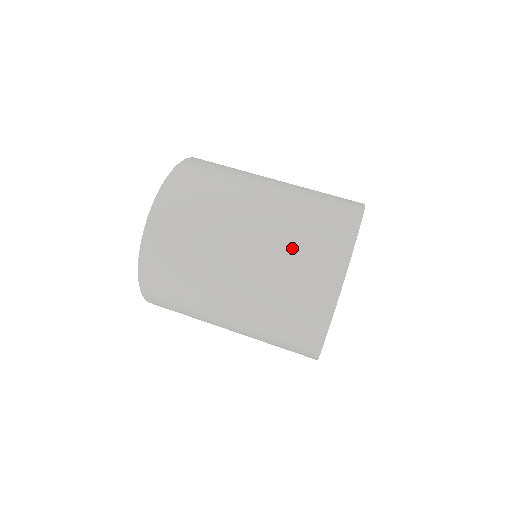
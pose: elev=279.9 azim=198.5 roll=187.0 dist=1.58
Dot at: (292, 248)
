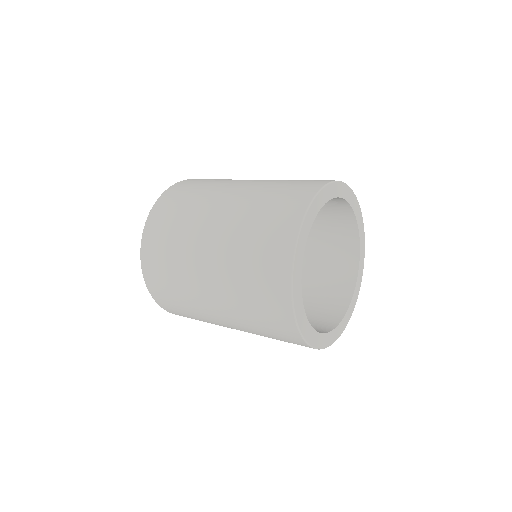
Dot at: (253, 220)
